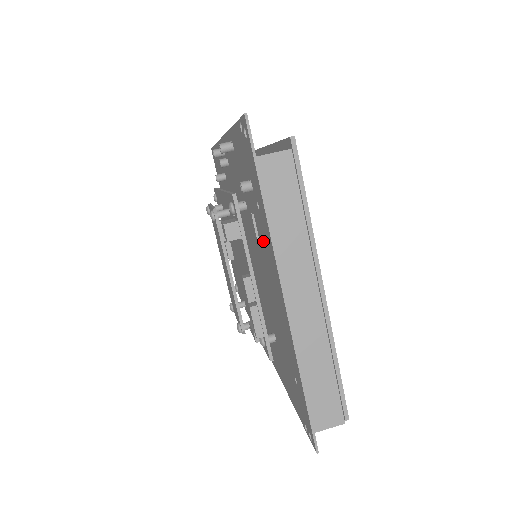
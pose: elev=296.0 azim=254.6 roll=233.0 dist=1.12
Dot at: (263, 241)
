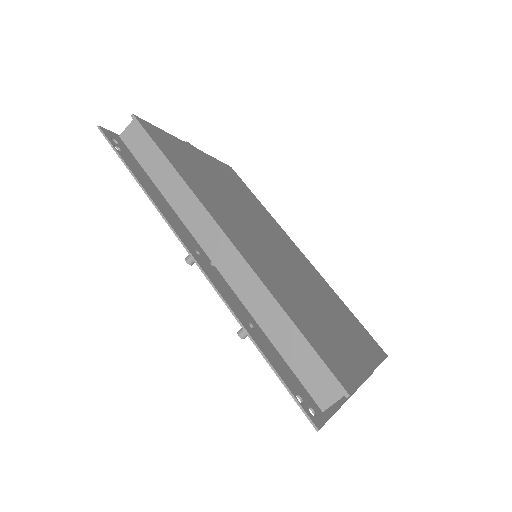
Dot at: occluded
